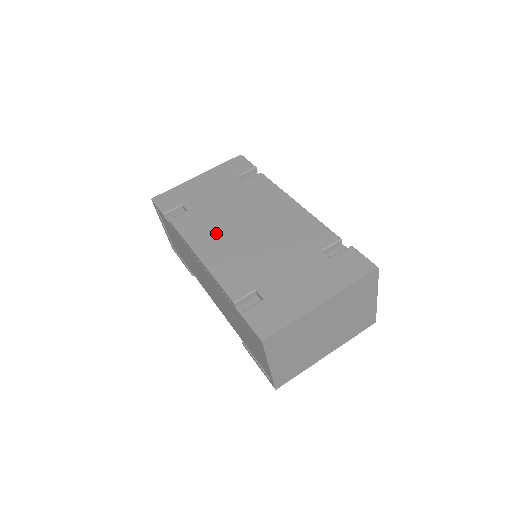
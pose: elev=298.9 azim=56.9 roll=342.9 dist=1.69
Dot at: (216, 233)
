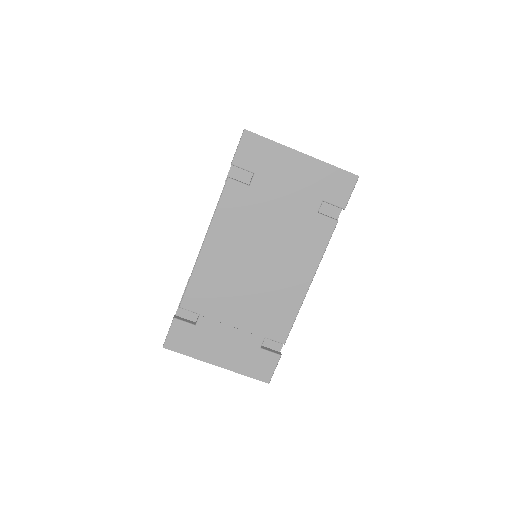
Dot at: (236, 239)
